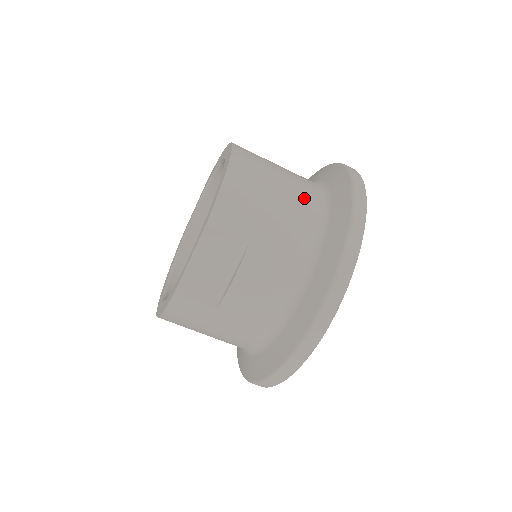
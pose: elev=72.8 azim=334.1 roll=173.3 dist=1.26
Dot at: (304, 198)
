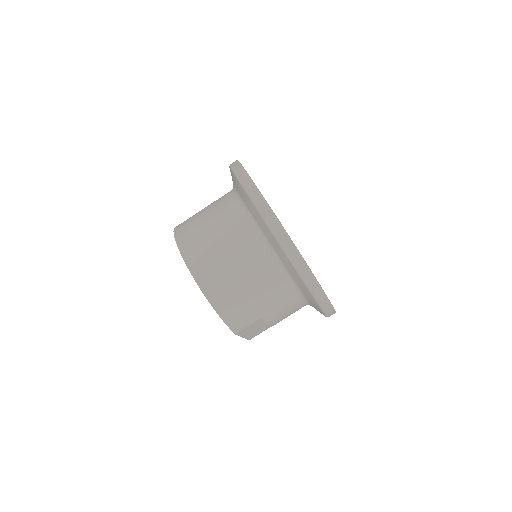
Dot at: (260, 267)
